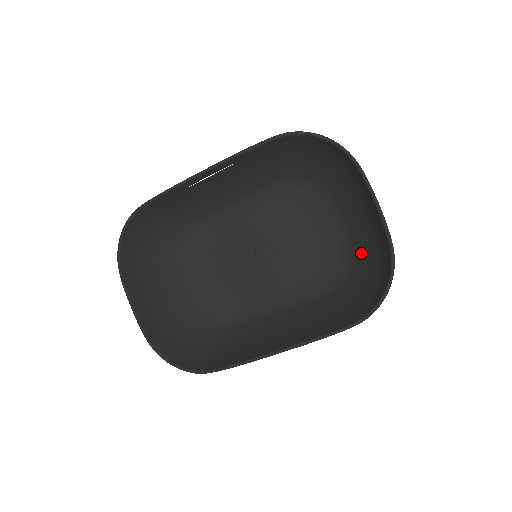
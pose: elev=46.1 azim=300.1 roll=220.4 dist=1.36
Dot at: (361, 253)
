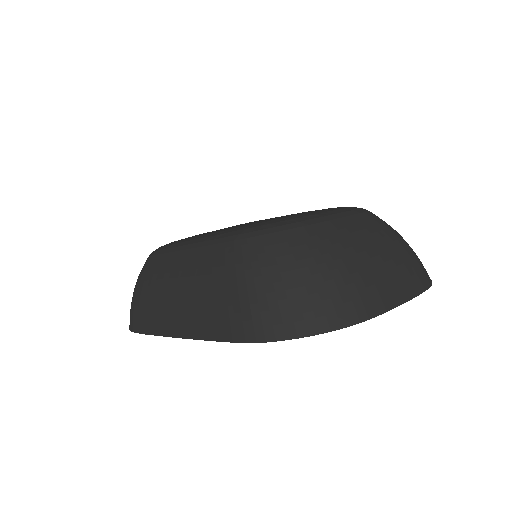
Dot at: occluded
